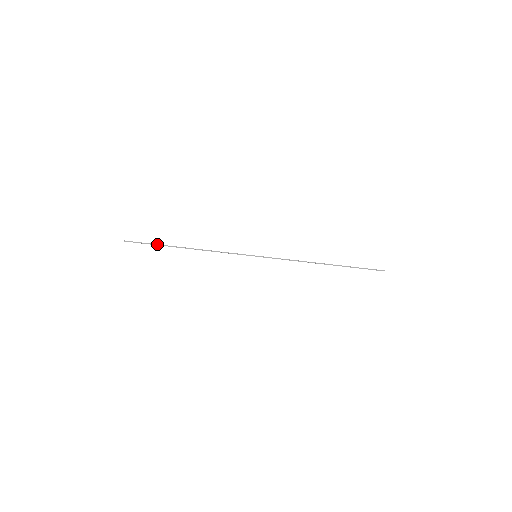
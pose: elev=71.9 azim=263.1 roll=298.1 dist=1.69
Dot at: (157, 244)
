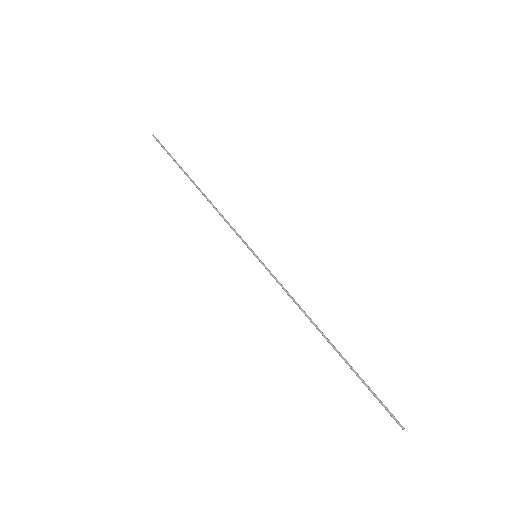
Dot at: (176, 161)
